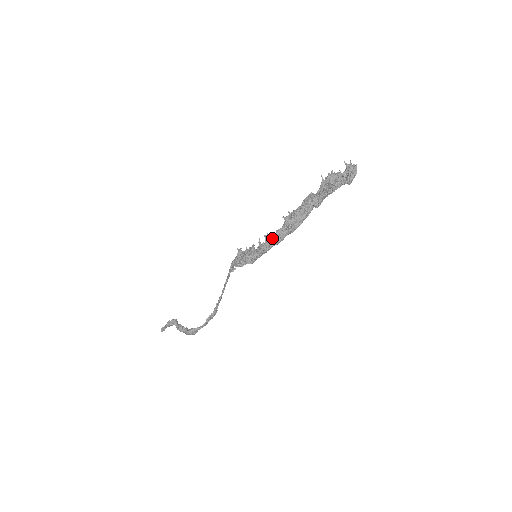
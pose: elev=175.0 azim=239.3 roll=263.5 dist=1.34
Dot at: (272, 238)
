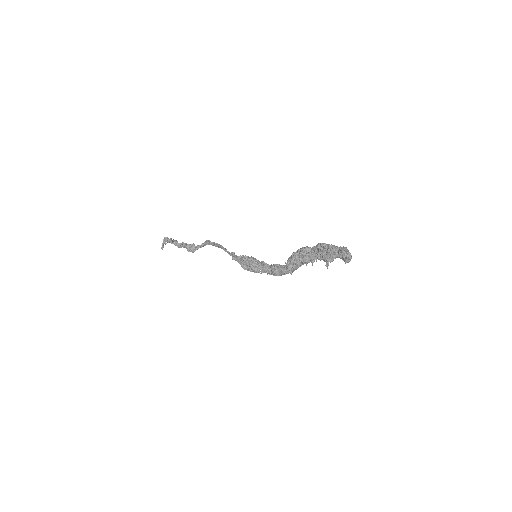
Dot at: (279, 273)
